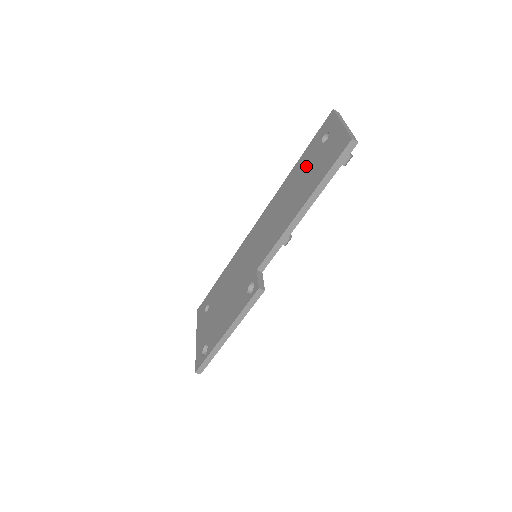
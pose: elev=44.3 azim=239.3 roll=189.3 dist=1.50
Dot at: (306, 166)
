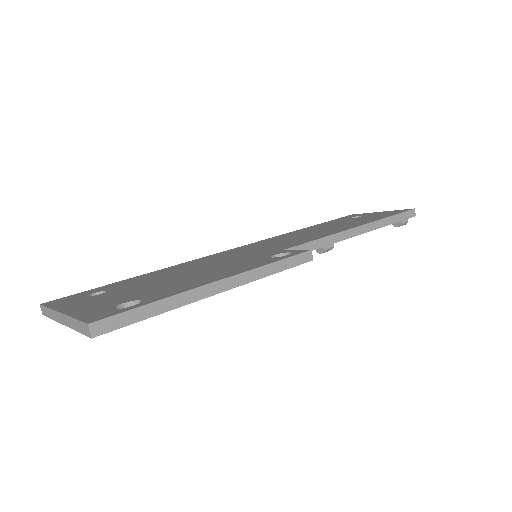
Dot at: (335, 223)
